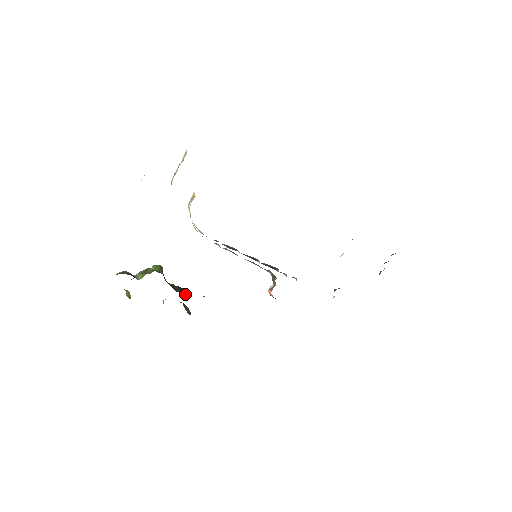
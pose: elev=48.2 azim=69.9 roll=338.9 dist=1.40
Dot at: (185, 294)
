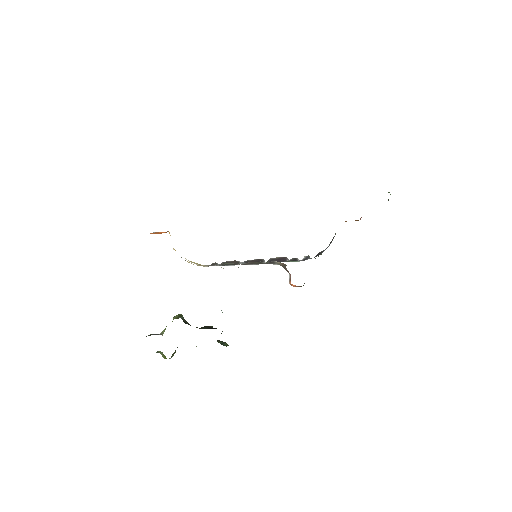
Dot at: (212, 328)
